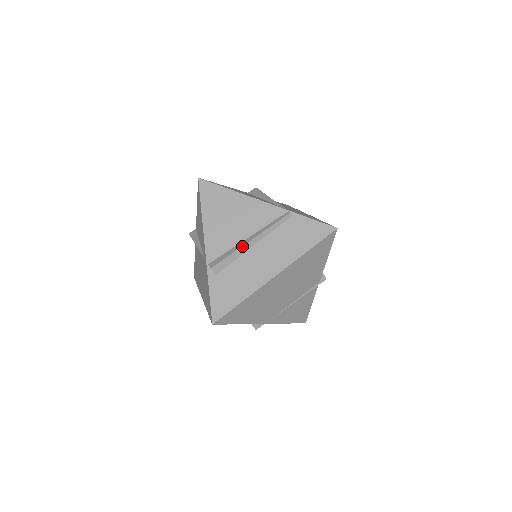
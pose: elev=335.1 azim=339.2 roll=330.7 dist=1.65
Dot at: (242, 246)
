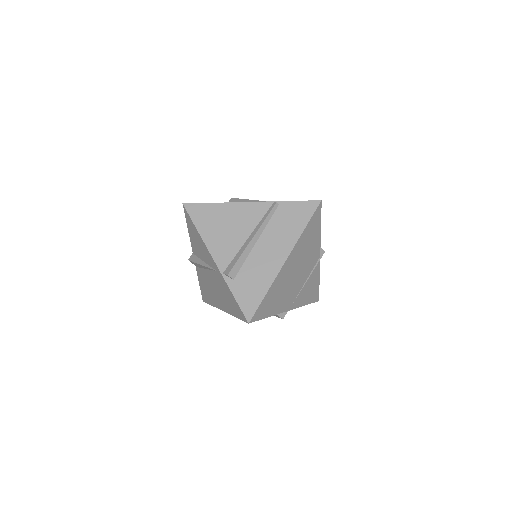
Dot at: (247, 246)
